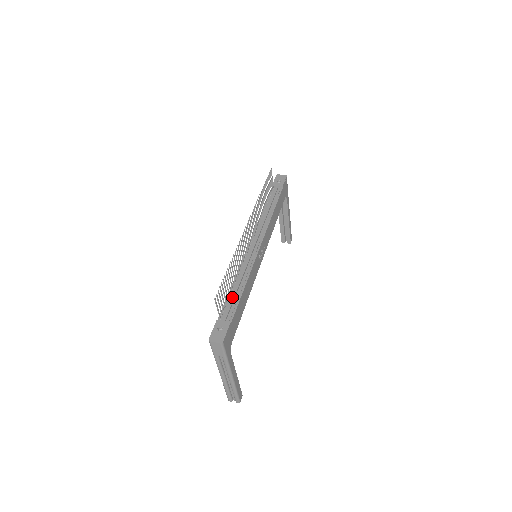
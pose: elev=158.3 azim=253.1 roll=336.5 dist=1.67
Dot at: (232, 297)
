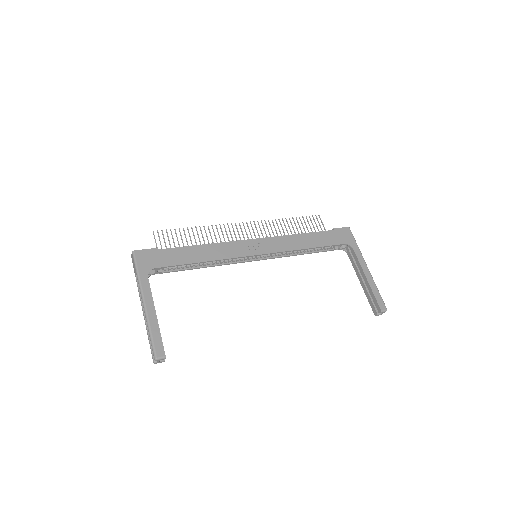
Dot at: occluded
